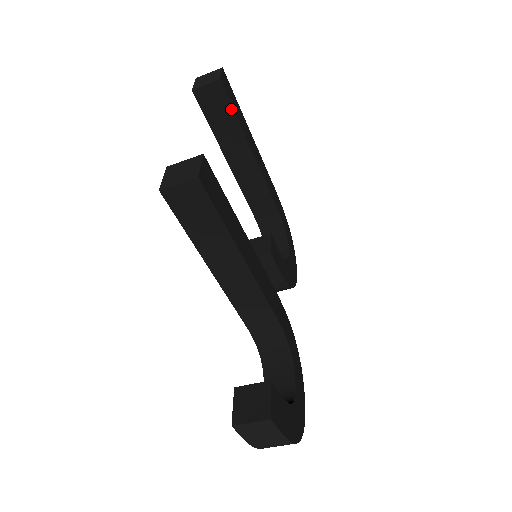
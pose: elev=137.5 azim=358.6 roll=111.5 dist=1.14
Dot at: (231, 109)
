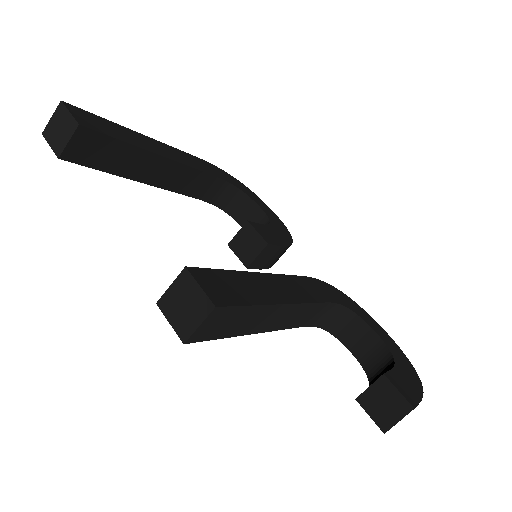
Dot at: (113, 140)
